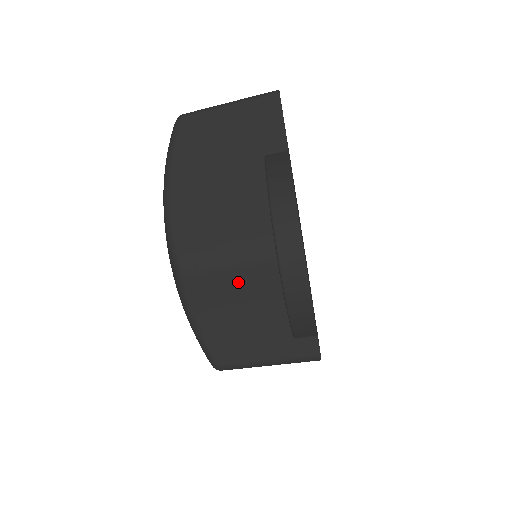
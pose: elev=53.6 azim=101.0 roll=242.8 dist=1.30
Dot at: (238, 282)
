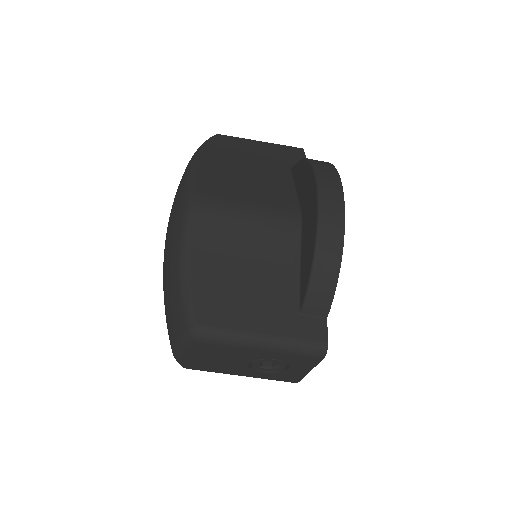
Dot at: (253, 235)
